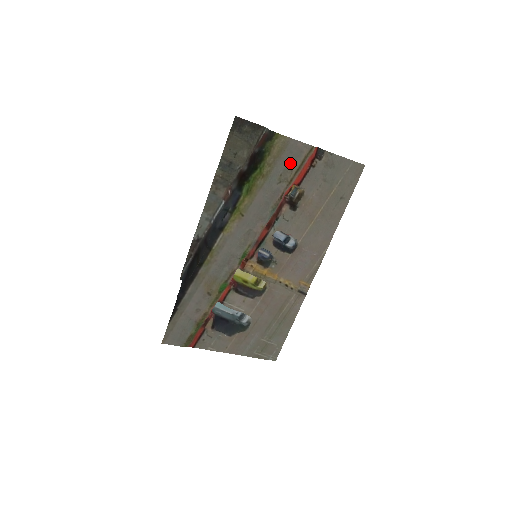
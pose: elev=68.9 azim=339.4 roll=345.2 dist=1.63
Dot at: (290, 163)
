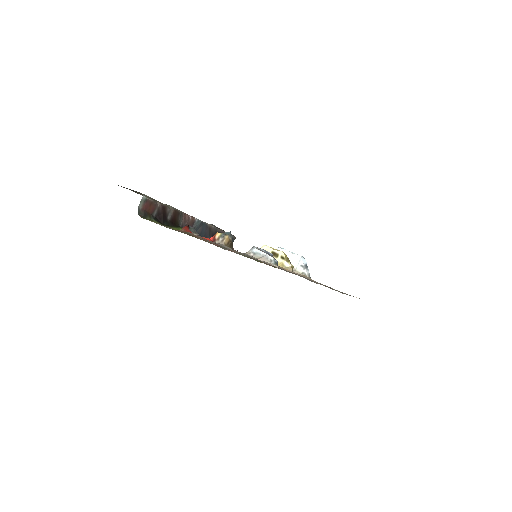
Dot at: occluded
